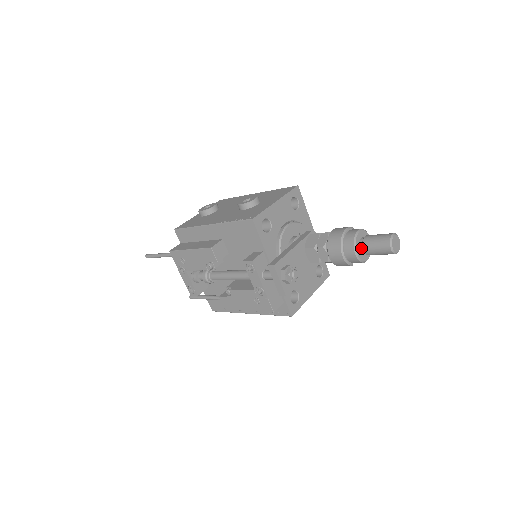
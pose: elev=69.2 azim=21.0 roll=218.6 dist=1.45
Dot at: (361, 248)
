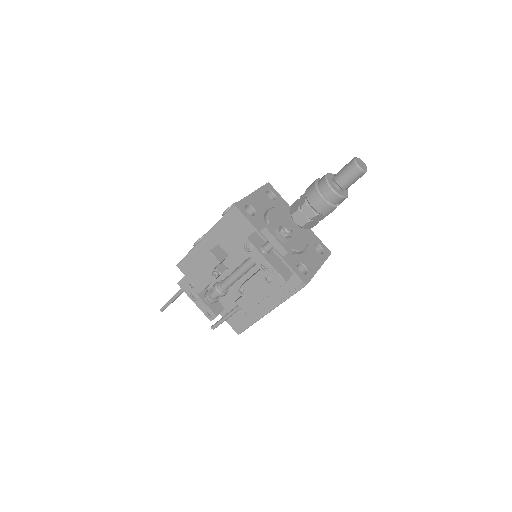
Dot at: (335, 185)
